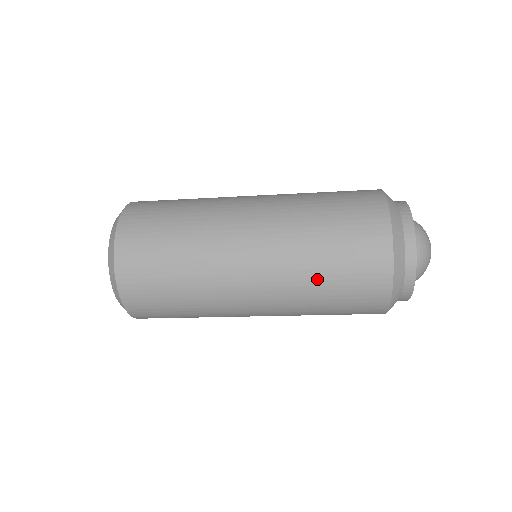
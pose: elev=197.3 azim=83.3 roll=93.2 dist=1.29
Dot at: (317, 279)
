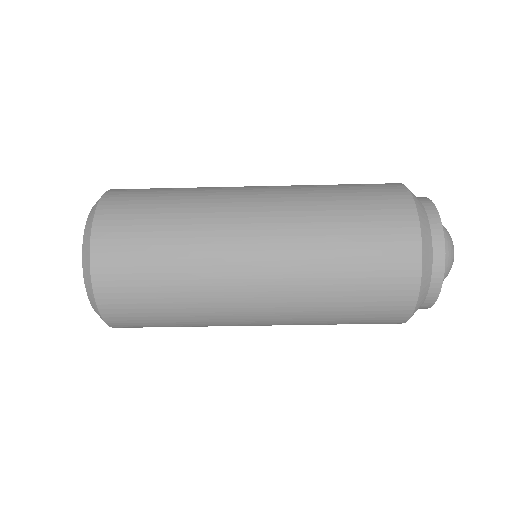
Dot at: (332, 310)
